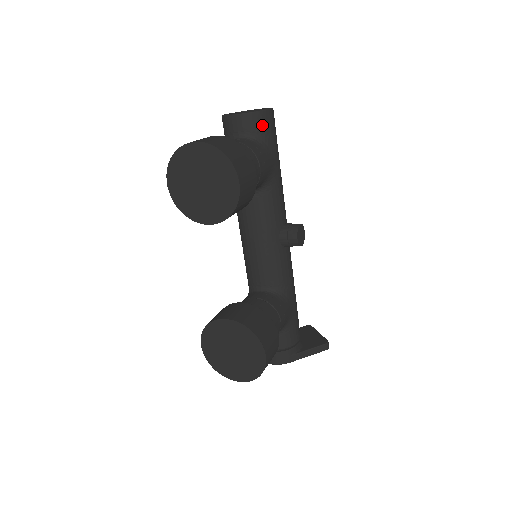
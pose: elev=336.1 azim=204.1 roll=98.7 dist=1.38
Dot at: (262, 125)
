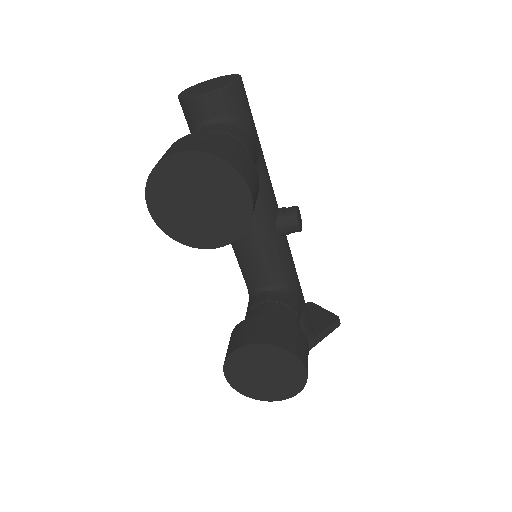
Dot at: (236, 101)
